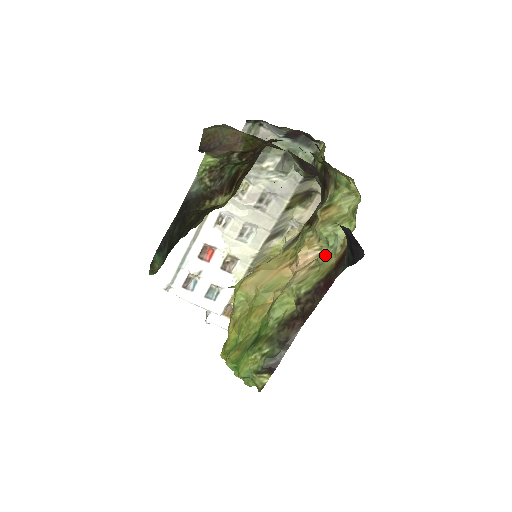
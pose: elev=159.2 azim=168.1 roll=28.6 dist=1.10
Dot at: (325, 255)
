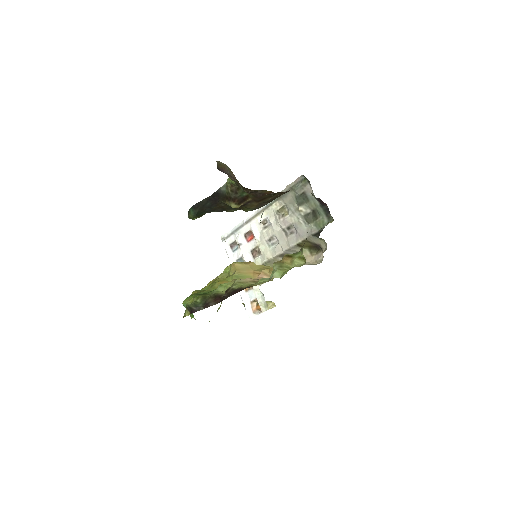
Dot at: (262, 280)
